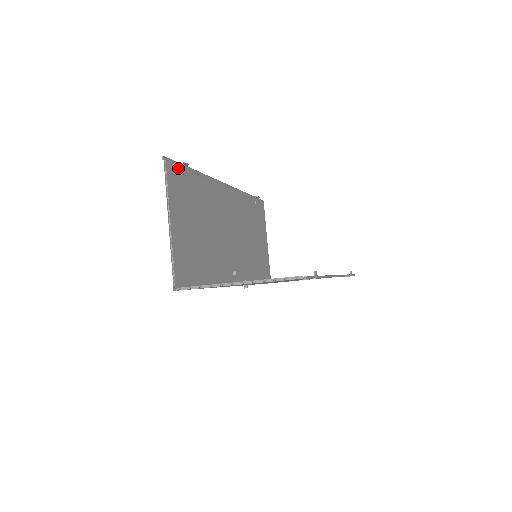
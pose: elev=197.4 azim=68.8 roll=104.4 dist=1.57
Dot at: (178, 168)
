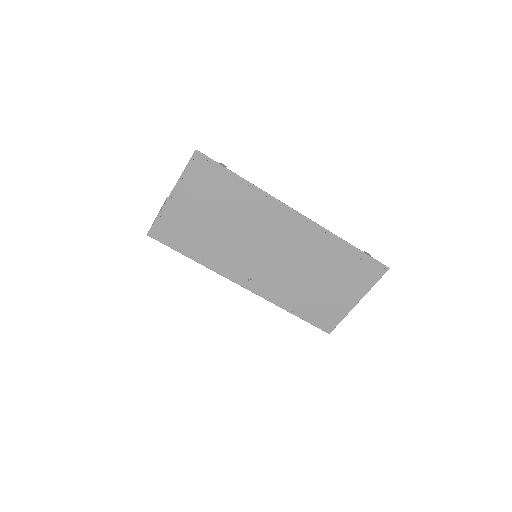
Dot at: occluded
